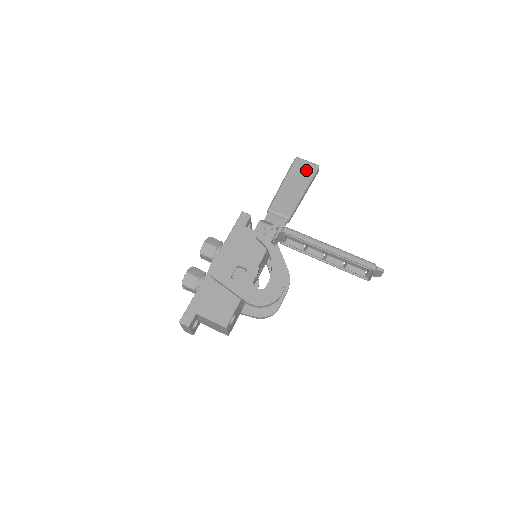
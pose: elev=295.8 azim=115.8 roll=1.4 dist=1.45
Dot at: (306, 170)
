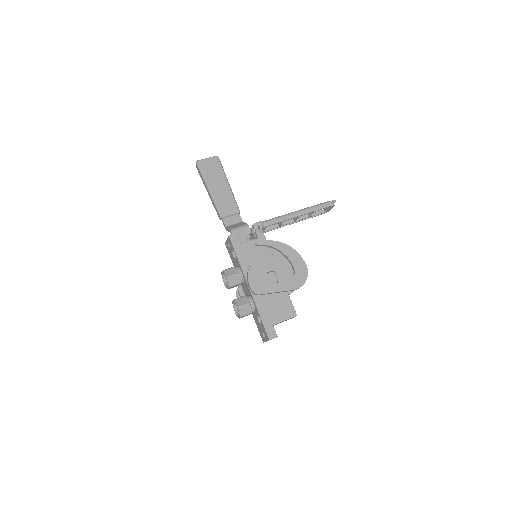
Dot at: (214, 166)
